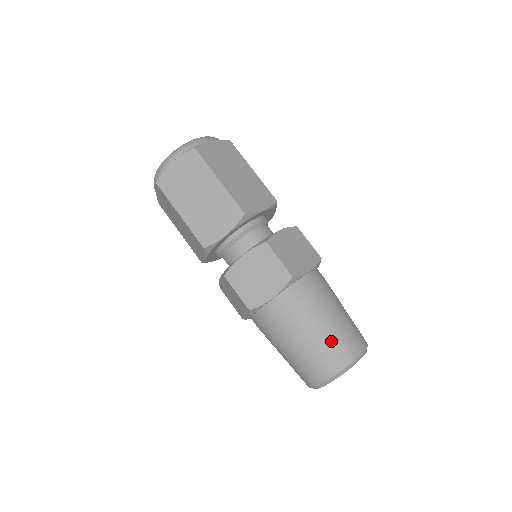
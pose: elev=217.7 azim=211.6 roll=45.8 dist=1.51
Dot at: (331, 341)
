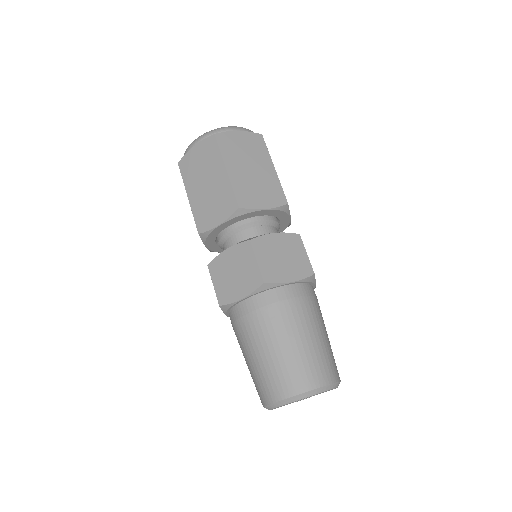
Dot at: (326, 351)
